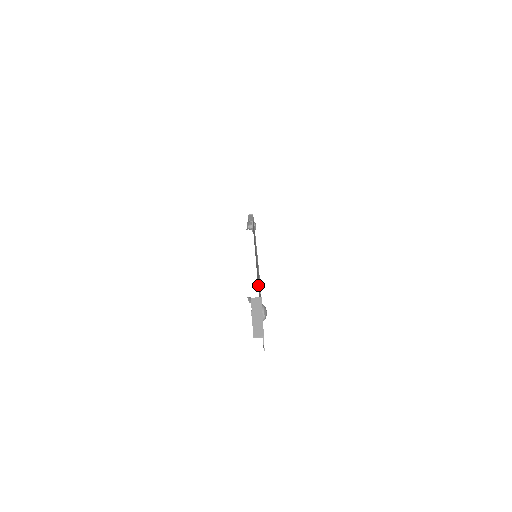
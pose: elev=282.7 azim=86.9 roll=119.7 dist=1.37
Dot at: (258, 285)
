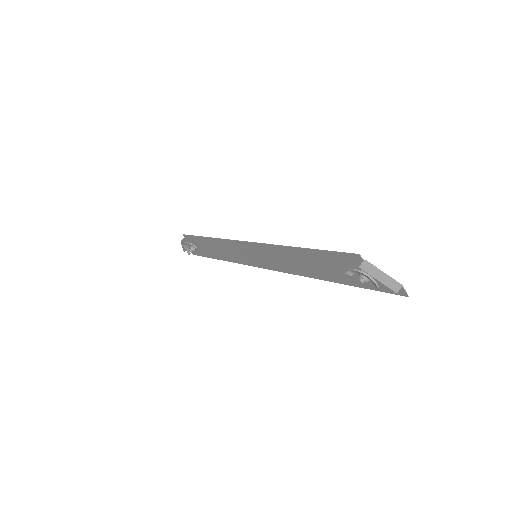
Dot at: (305, 269)
